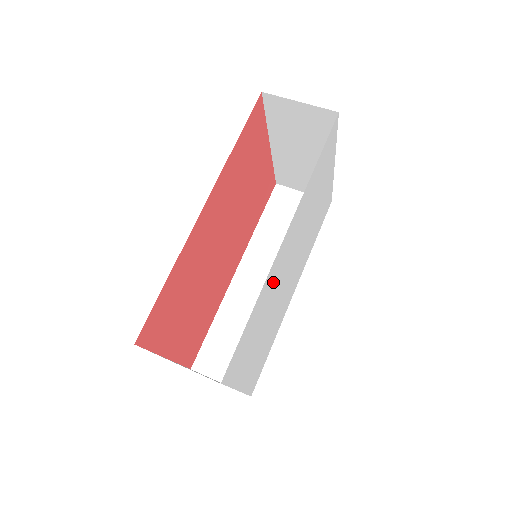
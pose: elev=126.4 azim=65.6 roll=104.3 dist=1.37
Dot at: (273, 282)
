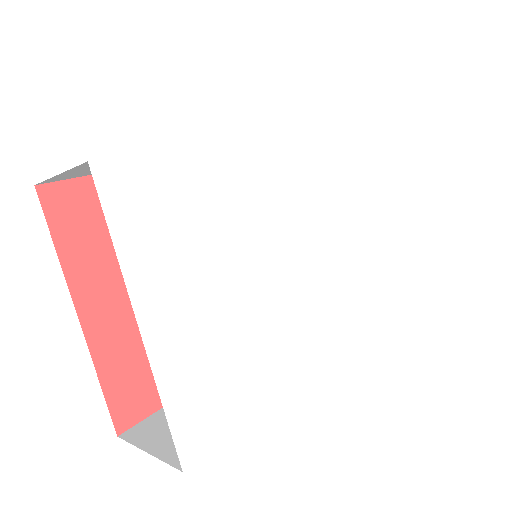
Dot at: (242, 189)
